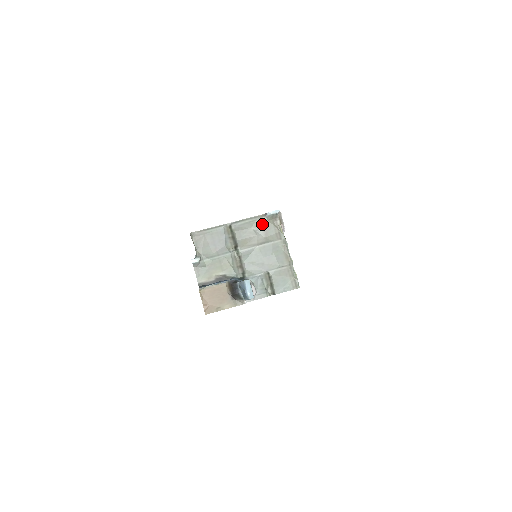
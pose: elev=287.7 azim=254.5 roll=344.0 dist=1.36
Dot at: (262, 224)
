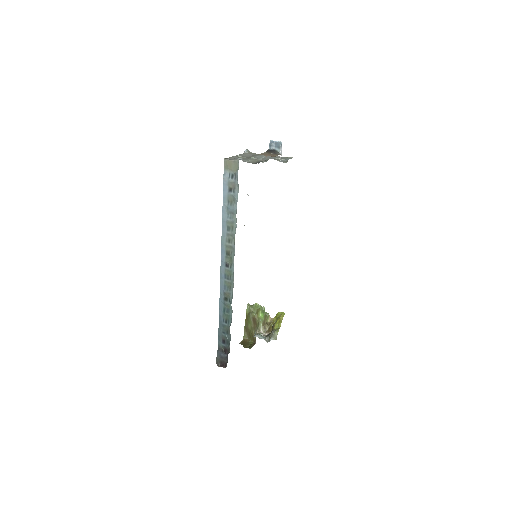
Dot at: (248, 154)
